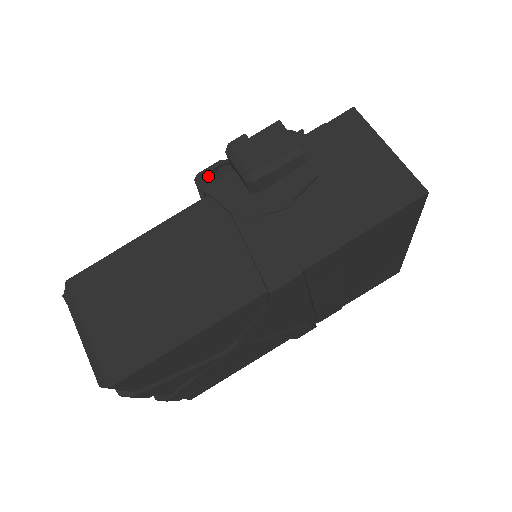
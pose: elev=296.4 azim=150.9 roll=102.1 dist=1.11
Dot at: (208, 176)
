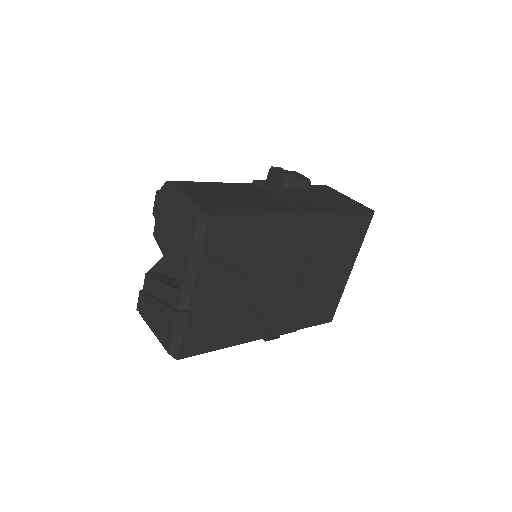
Dot at: occluded
